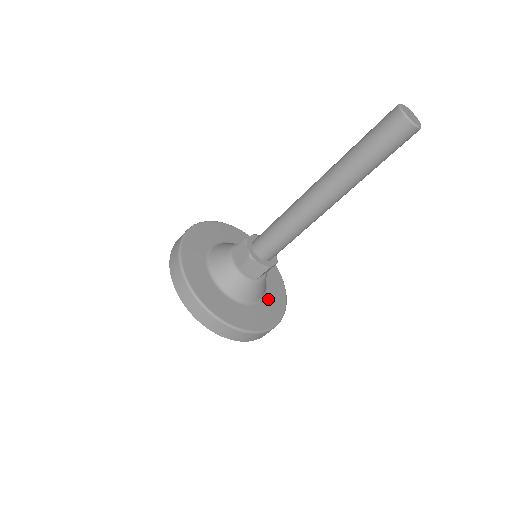
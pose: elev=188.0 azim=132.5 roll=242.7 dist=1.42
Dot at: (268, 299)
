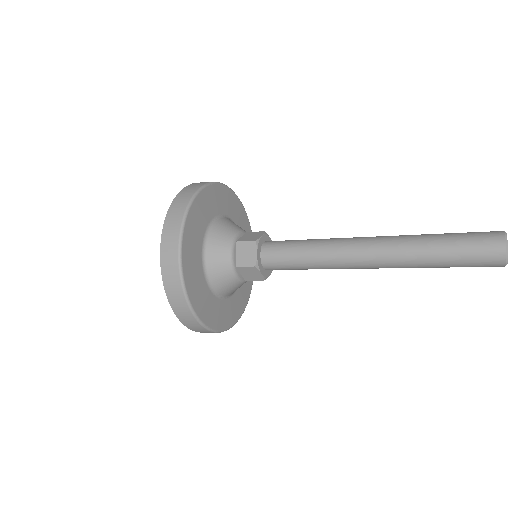
Dot at: (239, 290)
